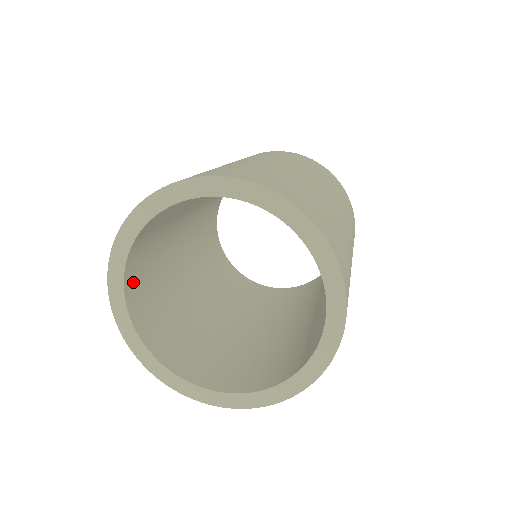
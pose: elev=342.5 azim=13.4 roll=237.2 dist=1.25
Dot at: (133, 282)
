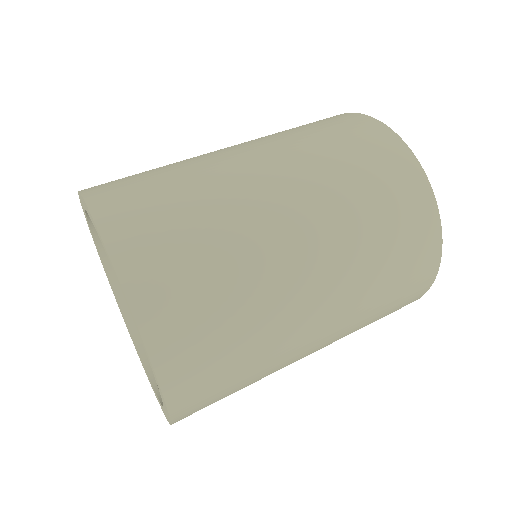
Dot at: occluded
